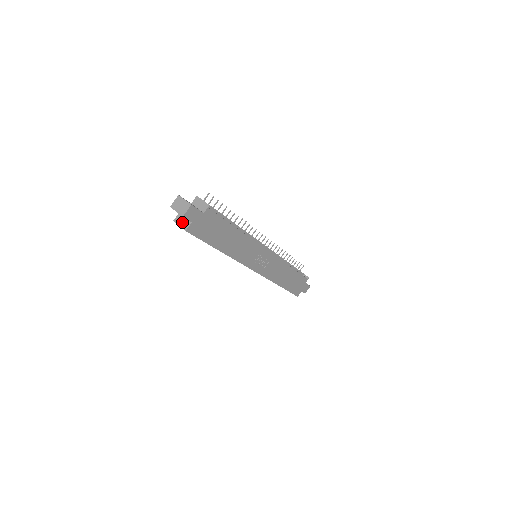
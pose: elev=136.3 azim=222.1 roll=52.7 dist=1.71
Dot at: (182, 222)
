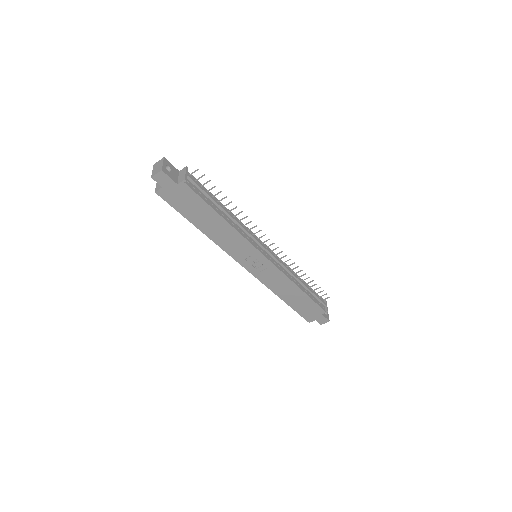
Dot at: occluded
